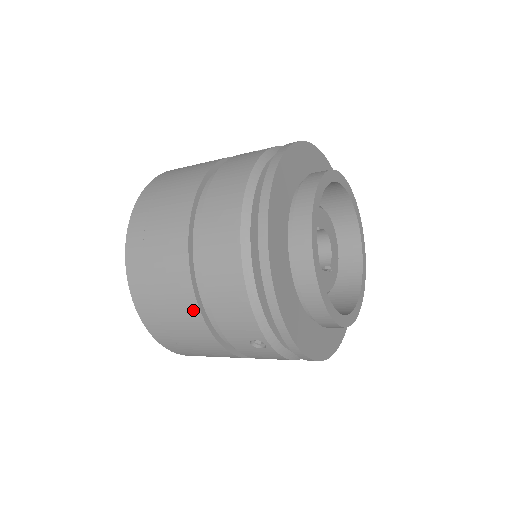
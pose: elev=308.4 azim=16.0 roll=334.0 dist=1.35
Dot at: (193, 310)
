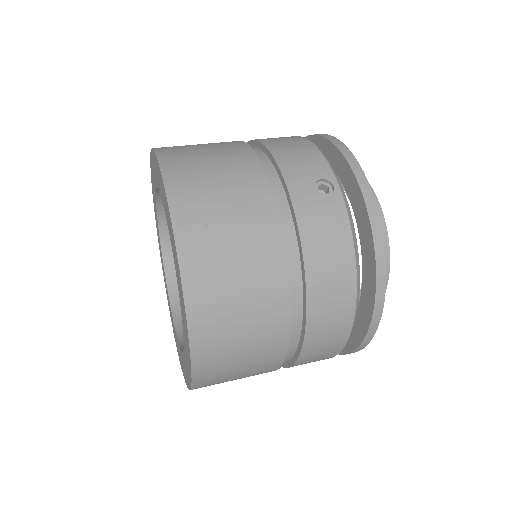
Dot at: occluded
